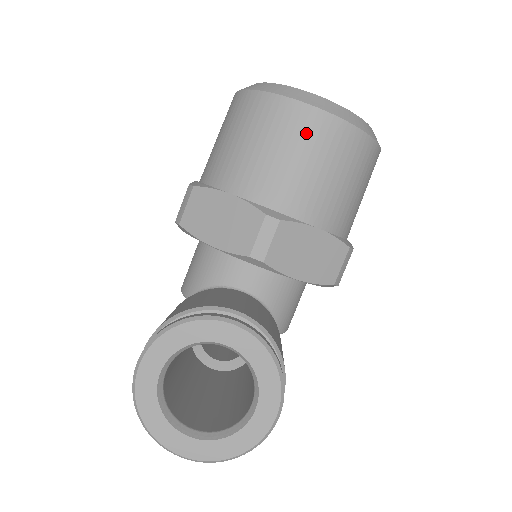
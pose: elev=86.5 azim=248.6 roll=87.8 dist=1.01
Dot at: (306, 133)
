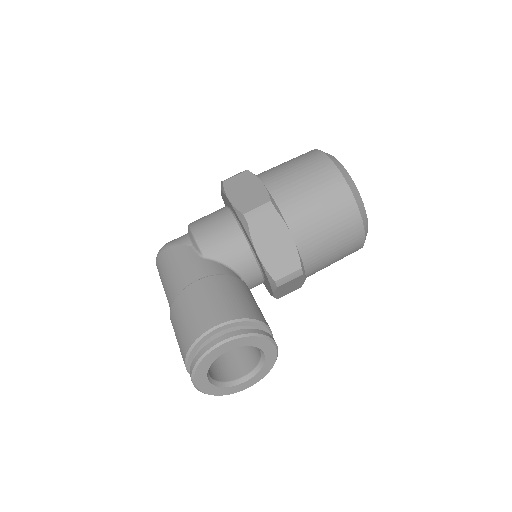
Dot at: (349, 239)
